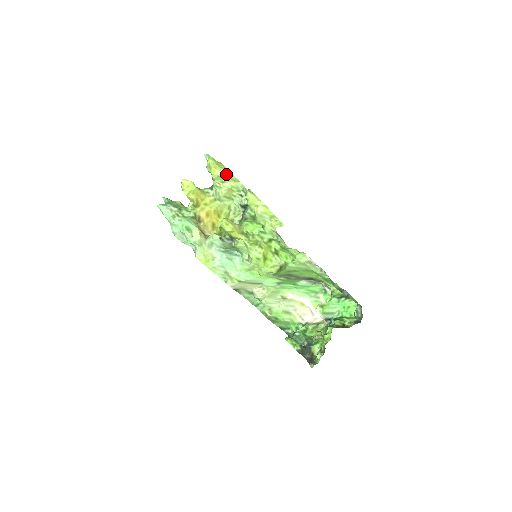
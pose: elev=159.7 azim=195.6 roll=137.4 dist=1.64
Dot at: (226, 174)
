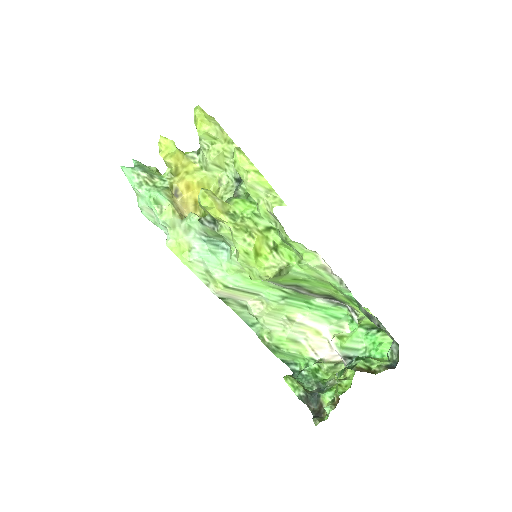
Dot at: (217, 131)
